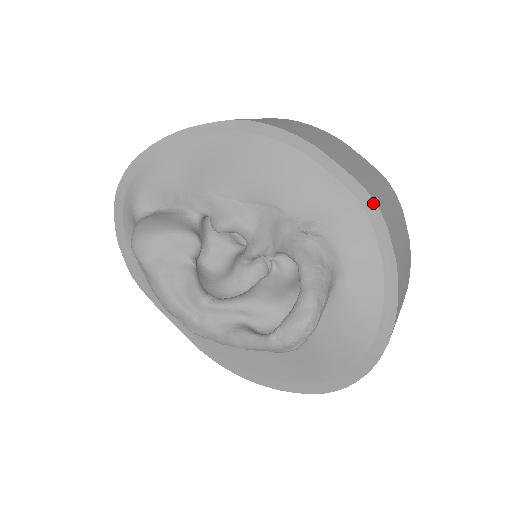
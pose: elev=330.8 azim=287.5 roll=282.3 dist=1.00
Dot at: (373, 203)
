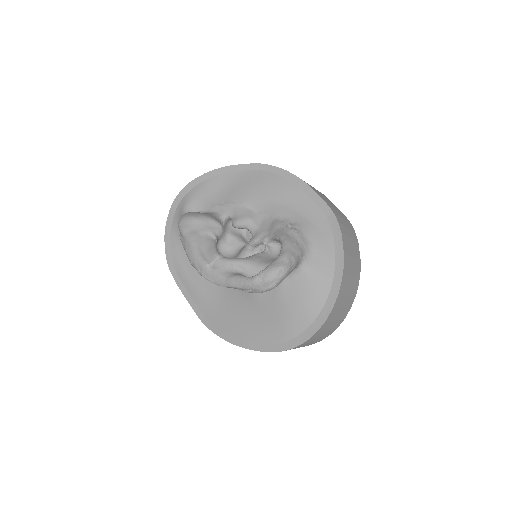
Dot at: (335, 218)
